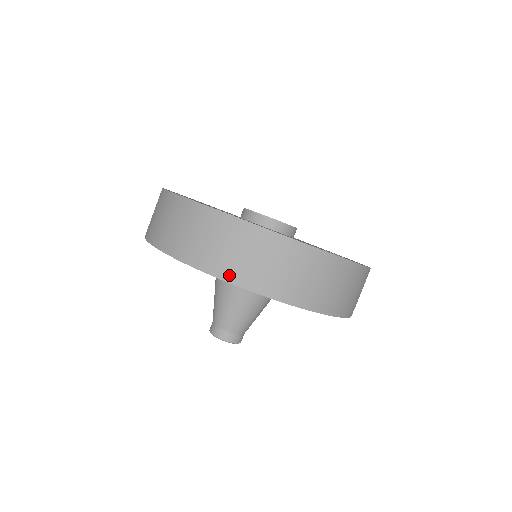
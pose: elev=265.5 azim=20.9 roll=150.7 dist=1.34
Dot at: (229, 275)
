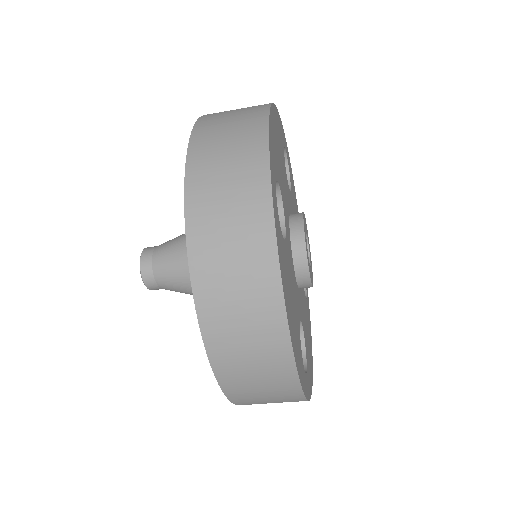
Dot at: (198, 260)
